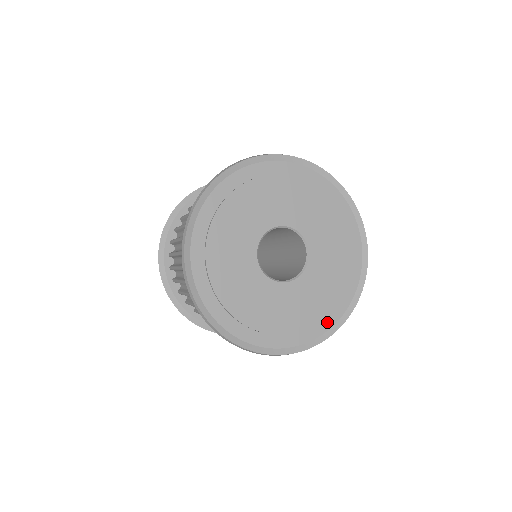
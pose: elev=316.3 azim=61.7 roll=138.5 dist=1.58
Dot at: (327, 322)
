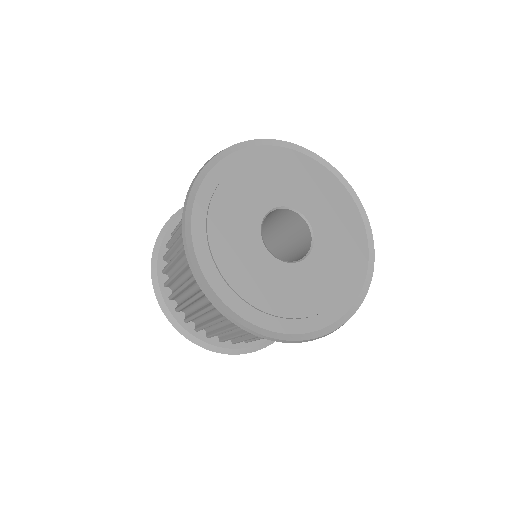
Dot at: (362, 252)
